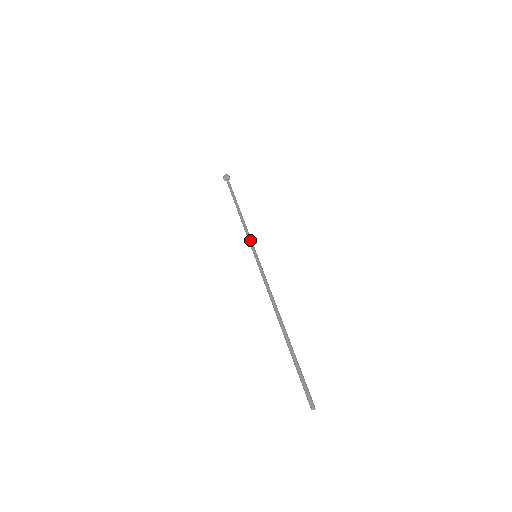
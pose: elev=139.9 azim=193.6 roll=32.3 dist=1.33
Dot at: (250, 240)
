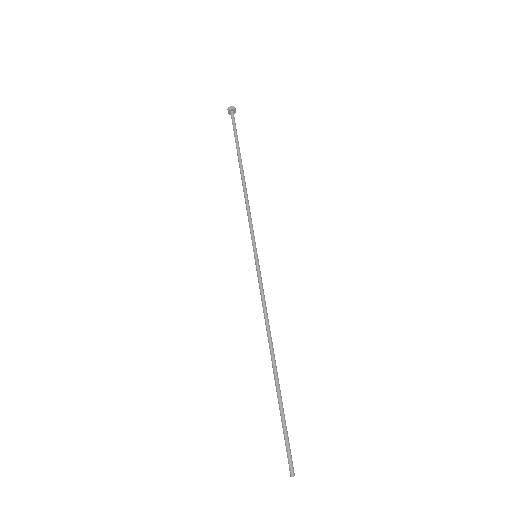
Dot at: (250, 231)
